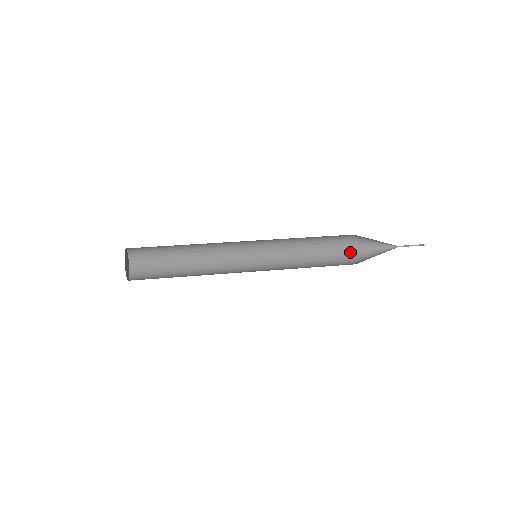
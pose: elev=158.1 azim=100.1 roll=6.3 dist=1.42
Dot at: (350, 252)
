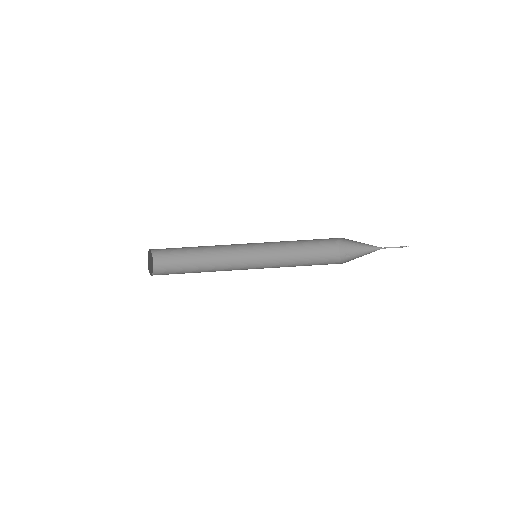
Dot at: (341, 242)
